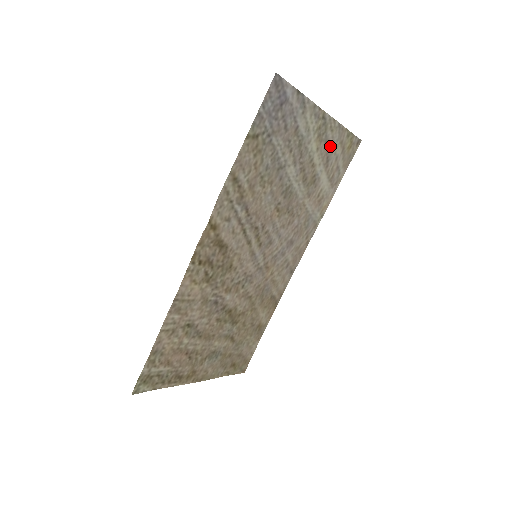
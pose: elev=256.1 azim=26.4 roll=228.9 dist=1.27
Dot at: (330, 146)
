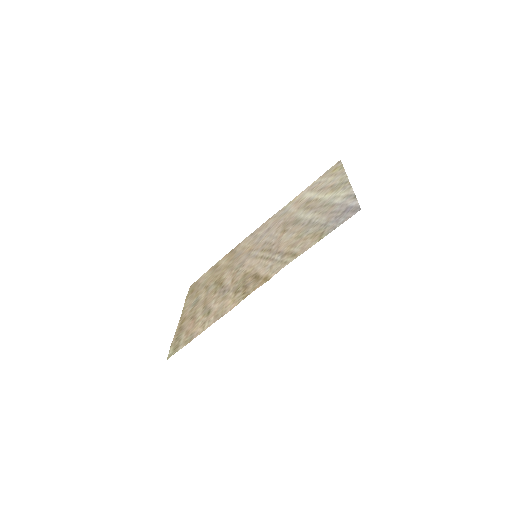
Dot at: (331, 184)
